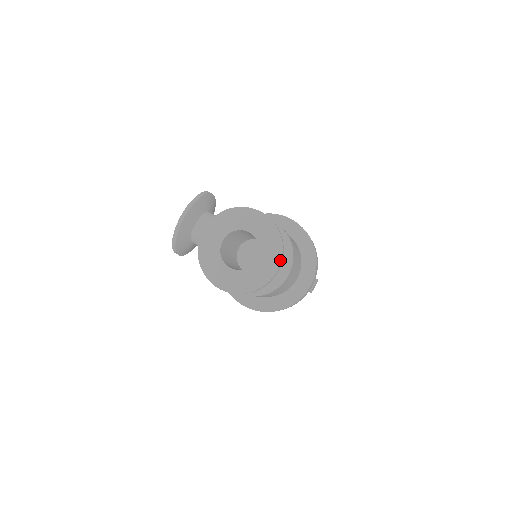
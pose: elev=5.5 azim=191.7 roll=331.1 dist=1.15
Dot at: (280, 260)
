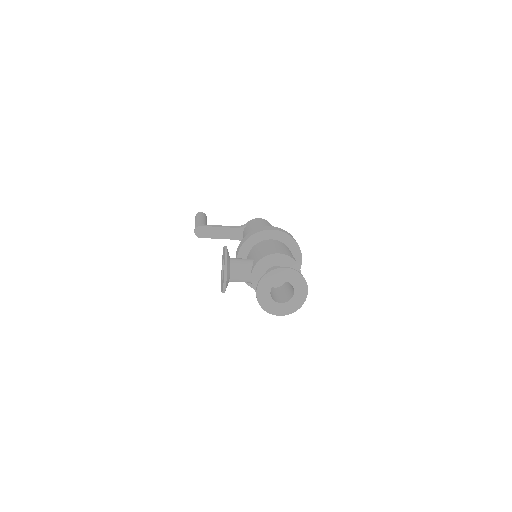
Dot at: (307, 287)
